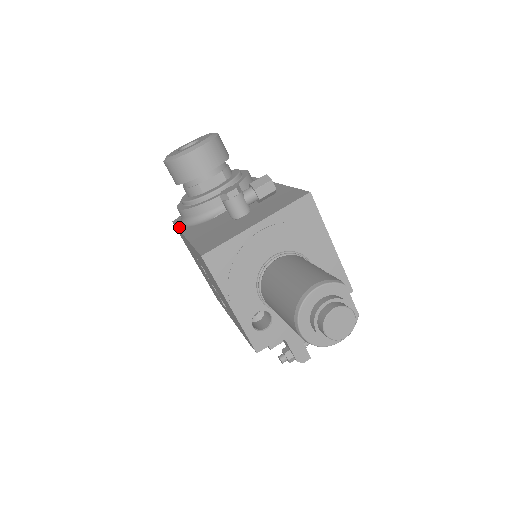
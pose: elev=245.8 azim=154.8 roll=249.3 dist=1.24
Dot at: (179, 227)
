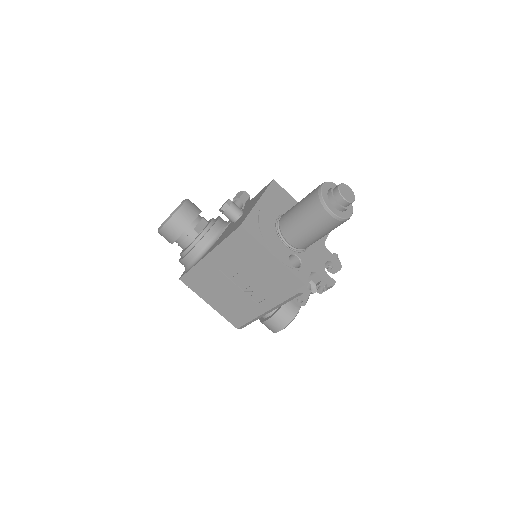
Dot at: (193, 266)
